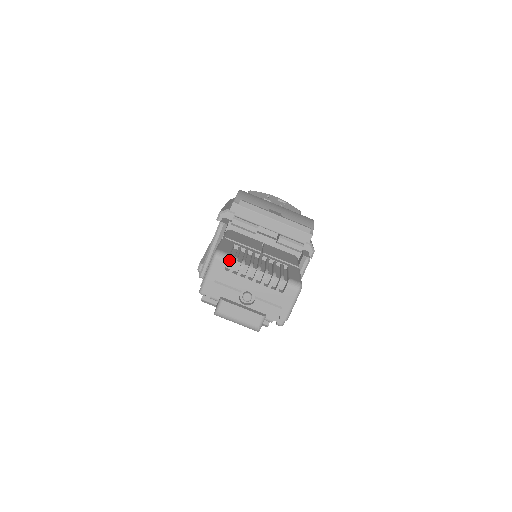
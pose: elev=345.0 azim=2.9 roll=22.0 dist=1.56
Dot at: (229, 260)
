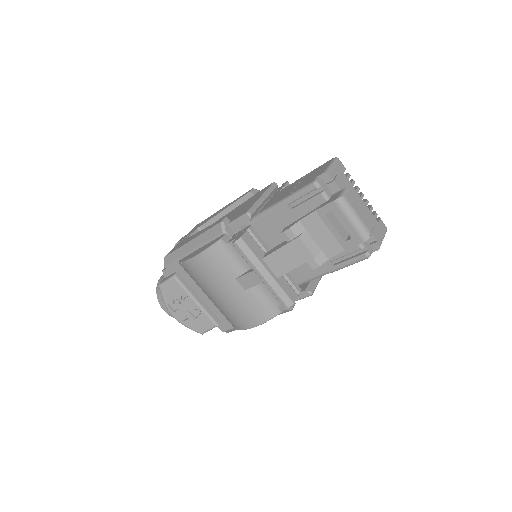
Dot at: occluded
